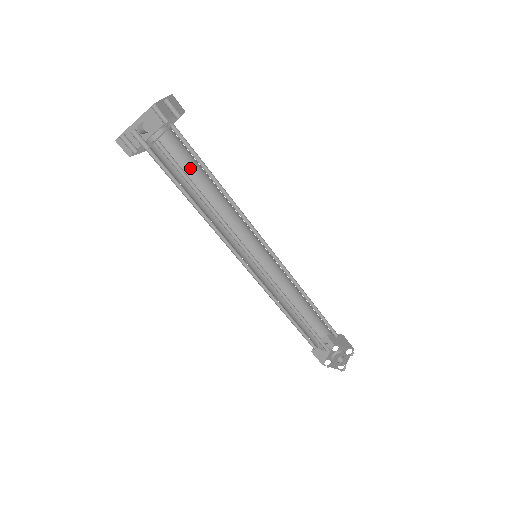
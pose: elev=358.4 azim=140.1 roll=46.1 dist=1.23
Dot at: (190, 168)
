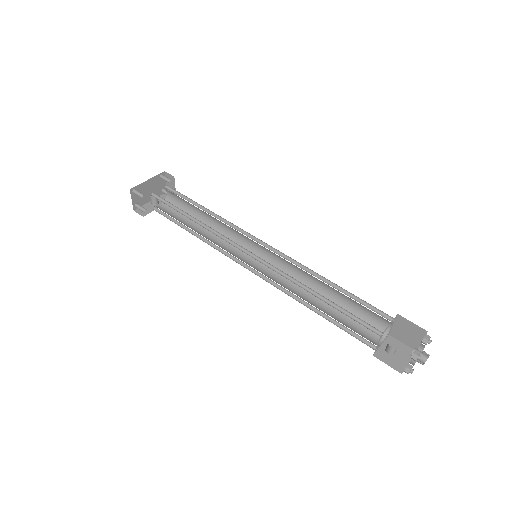
Dot at: (190, 214)
